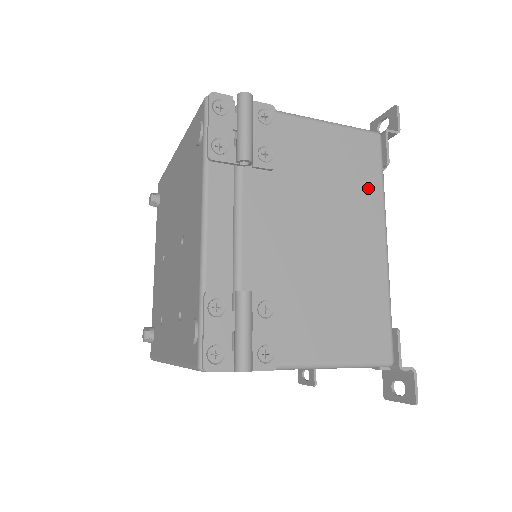
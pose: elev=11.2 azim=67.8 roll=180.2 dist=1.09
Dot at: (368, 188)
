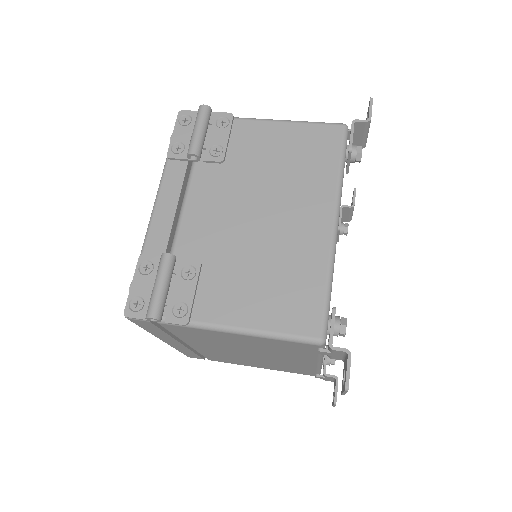
Dot at: (321, 173)
